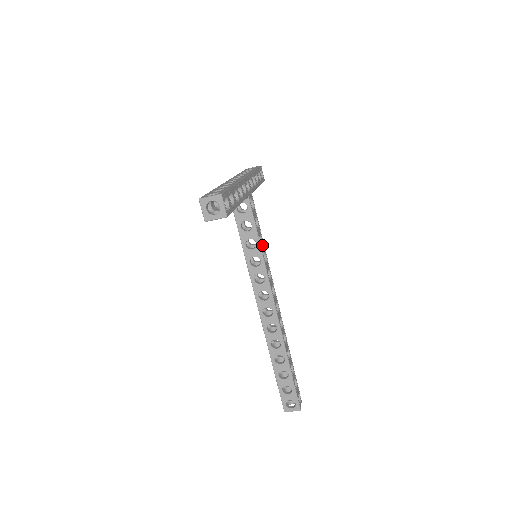
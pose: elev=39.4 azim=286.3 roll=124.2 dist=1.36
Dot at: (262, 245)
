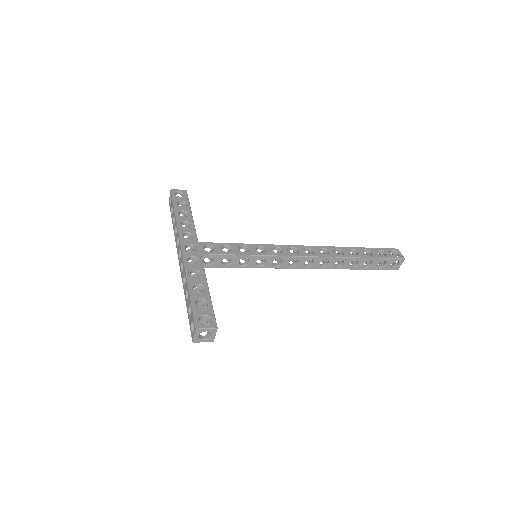
Dot at: (249, 250)
